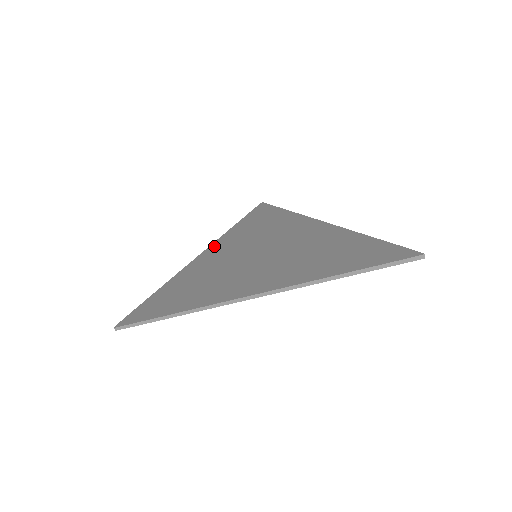
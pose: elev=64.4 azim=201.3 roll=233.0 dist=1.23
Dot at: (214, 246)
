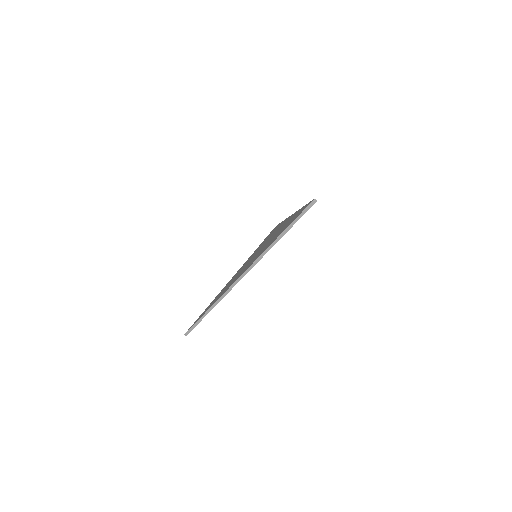
Dot at: occluded
